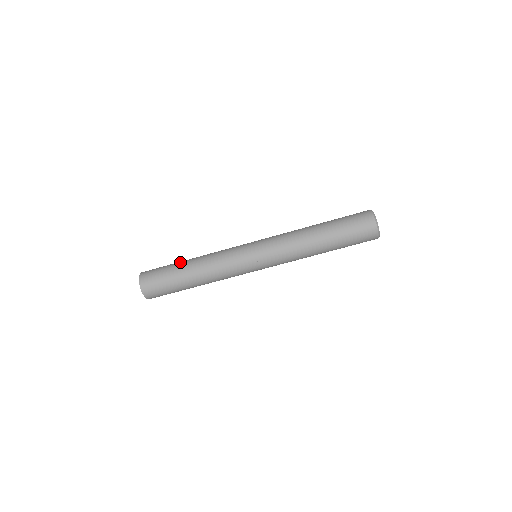
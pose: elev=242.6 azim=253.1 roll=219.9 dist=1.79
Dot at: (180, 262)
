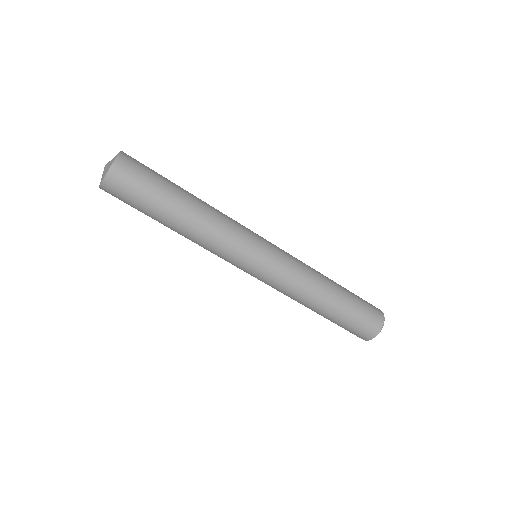
Dot at: (176, 192)
